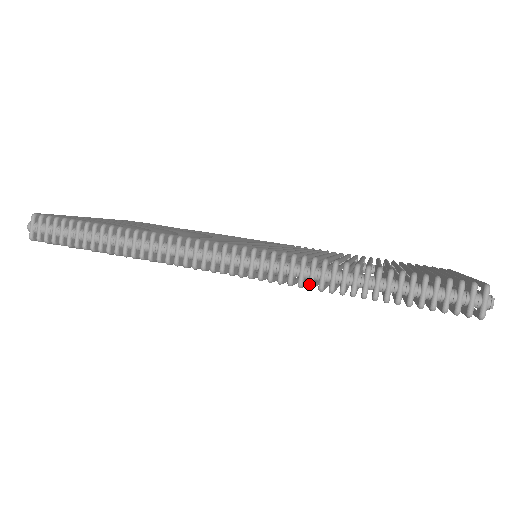
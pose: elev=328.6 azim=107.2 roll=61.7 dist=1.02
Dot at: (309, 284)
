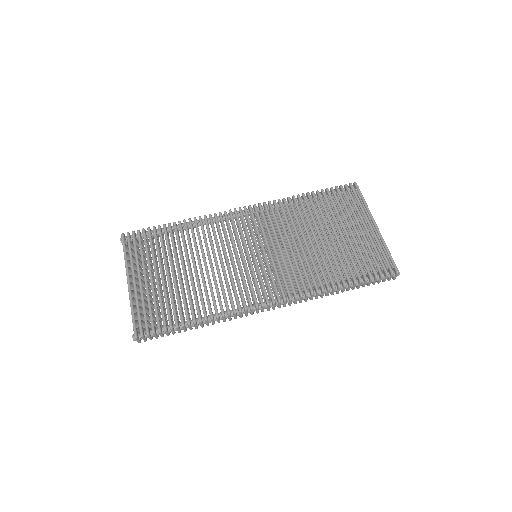
Dot at: occluded
